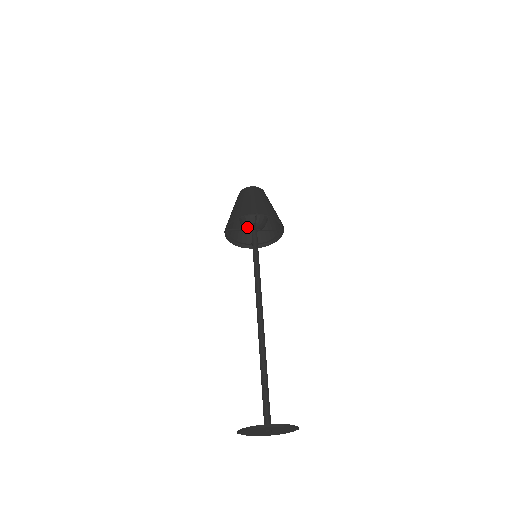
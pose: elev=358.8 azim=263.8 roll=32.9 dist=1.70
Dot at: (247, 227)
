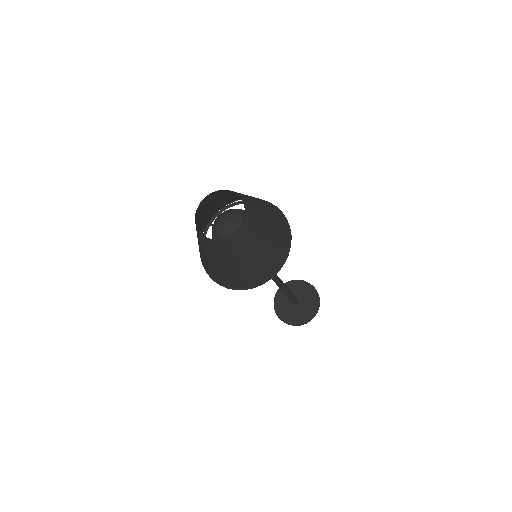
Dot at: occluded
